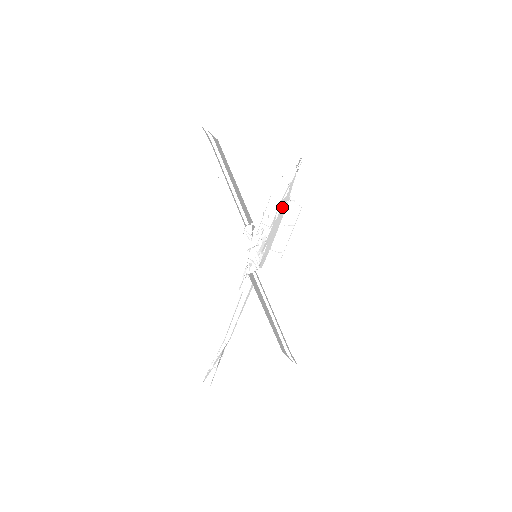
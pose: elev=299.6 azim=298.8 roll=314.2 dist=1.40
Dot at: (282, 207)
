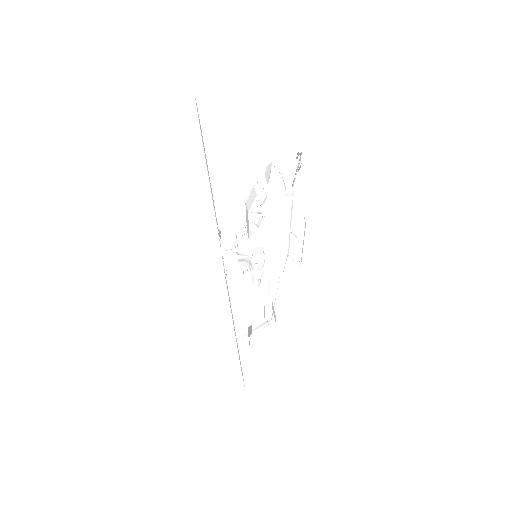
Dot at: (270, 213)
